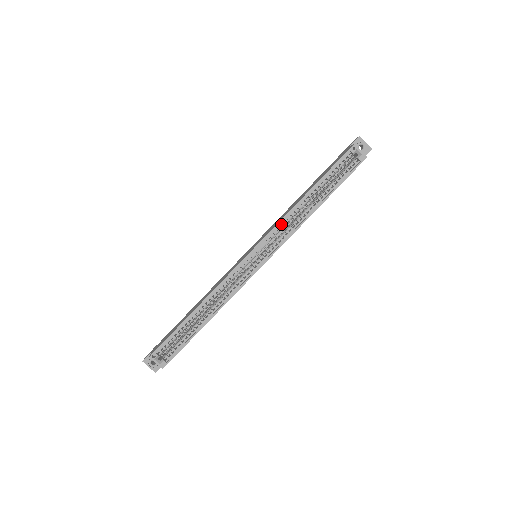
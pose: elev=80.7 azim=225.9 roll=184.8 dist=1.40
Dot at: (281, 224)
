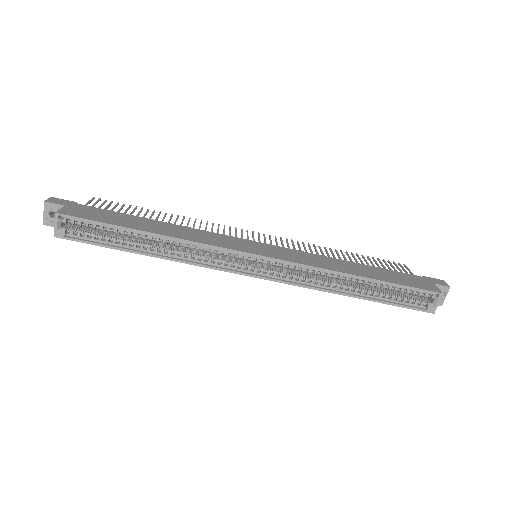
Dot at: (311, 269)
